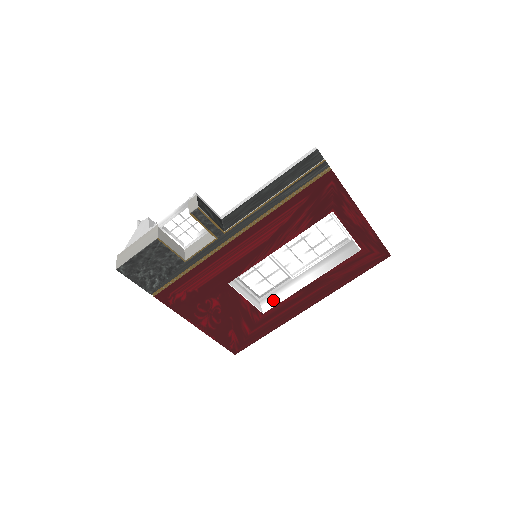
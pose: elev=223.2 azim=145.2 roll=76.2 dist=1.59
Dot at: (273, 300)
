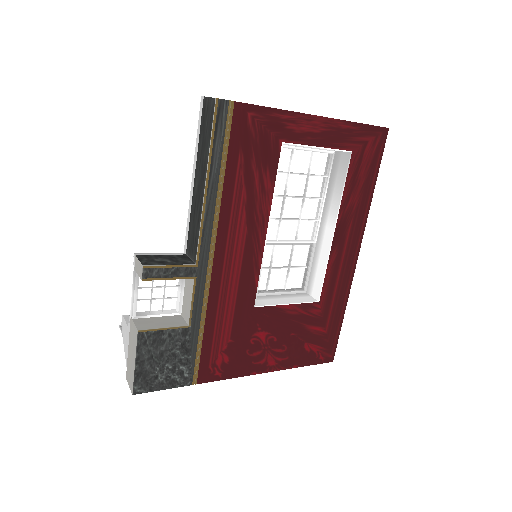
Dot at: (316, 280)
